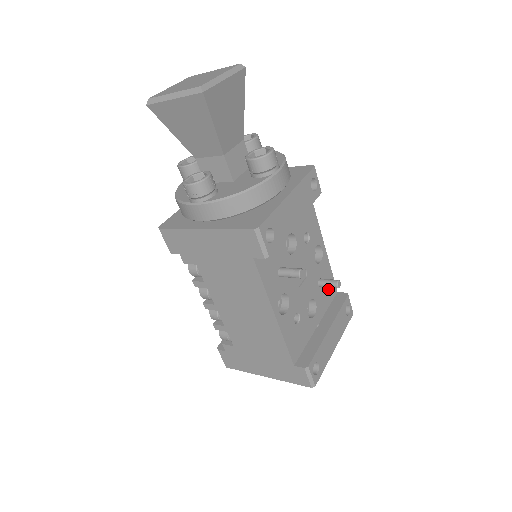
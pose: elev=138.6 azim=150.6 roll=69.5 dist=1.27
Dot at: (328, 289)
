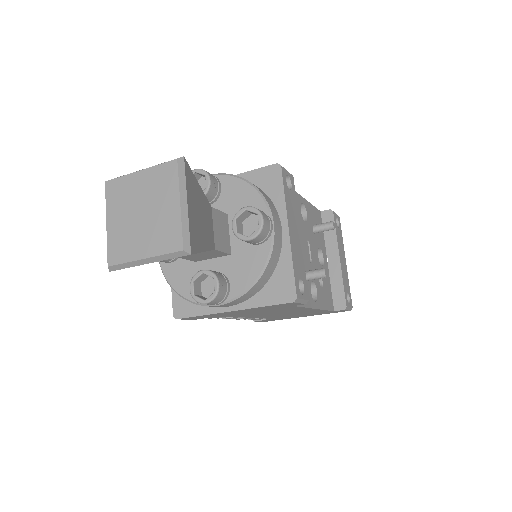
Dot at: (317, 222)
